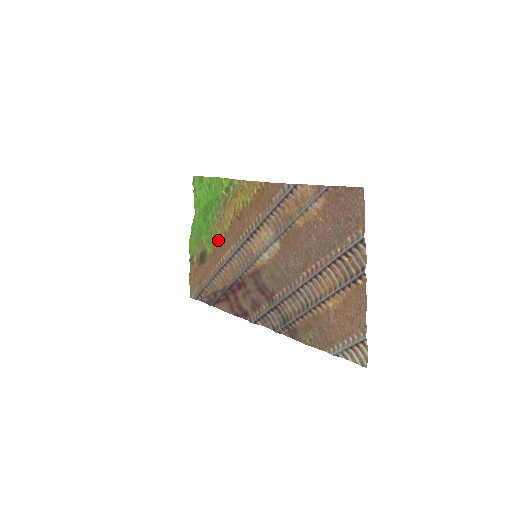
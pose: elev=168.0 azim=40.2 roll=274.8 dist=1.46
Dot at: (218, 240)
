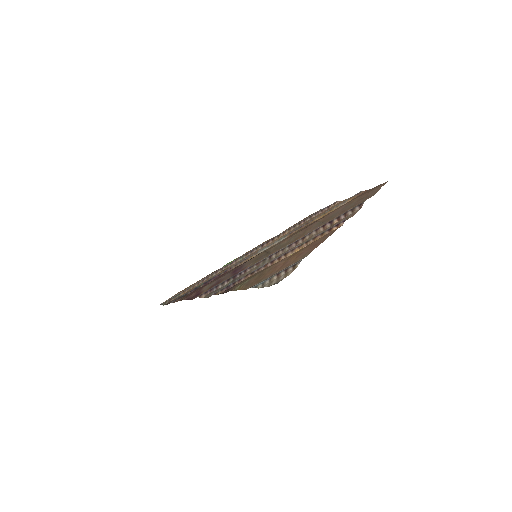
Dot at: occluded
